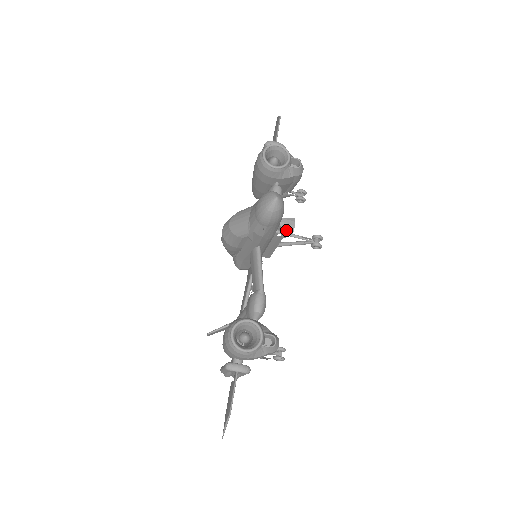
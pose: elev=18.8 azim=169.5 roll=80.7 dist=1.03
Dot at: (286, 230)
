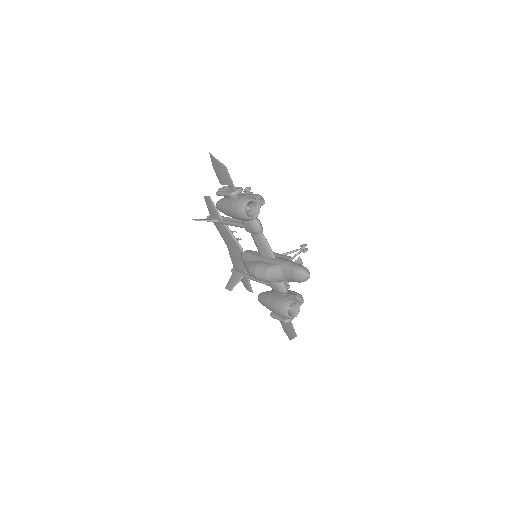
Dot at: occluded
